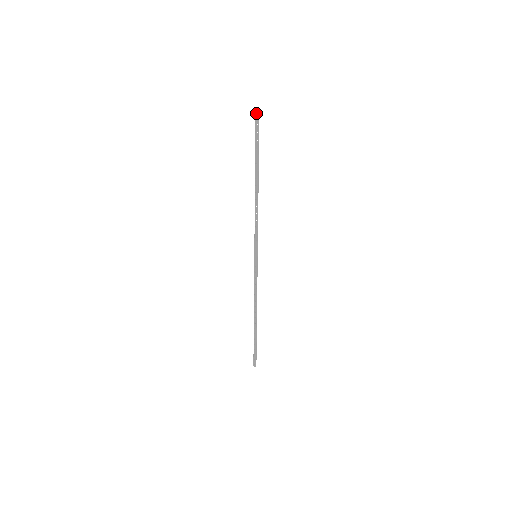
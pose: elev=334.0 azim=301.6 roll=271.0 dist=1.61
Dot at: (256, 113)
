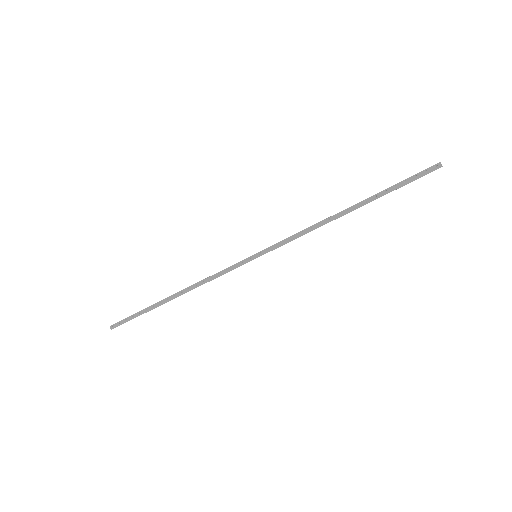
Dot at: (440, 163)
